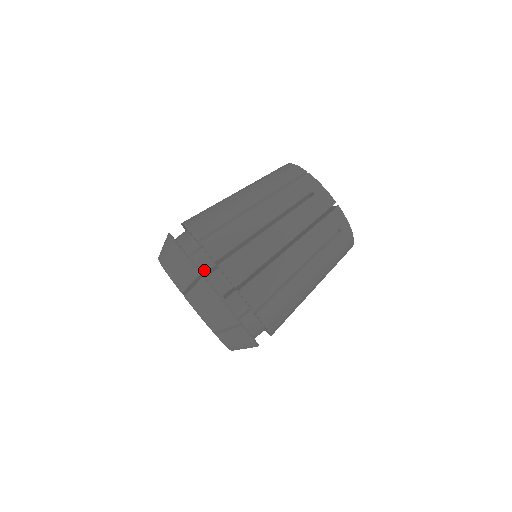
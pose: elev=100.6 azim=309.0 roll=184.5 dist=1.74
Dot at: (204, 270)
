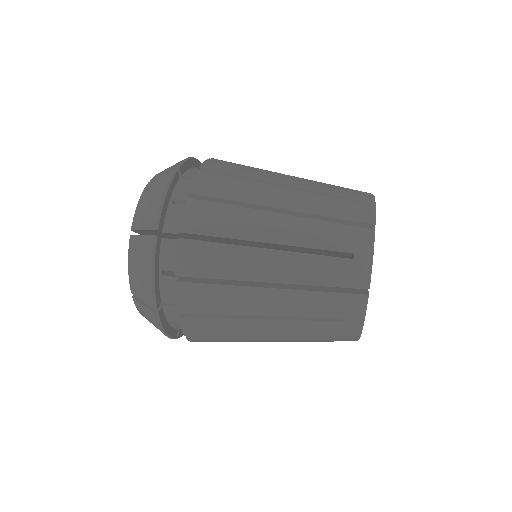
Dot at: (168, 229)
